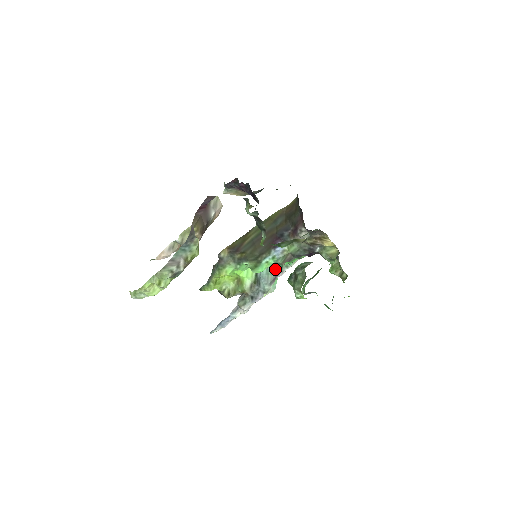
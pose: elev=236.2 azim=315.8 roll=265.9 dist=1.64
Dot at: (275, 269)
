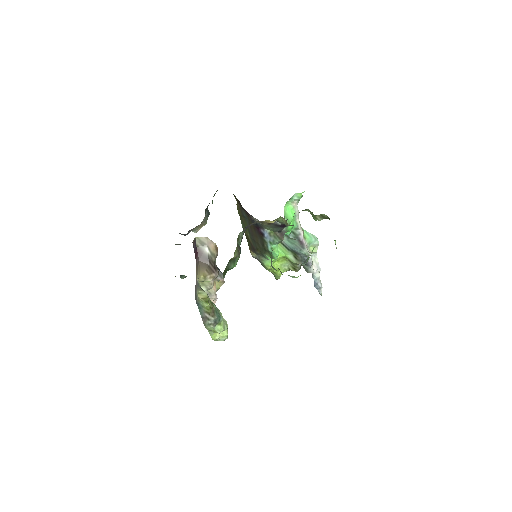
Dot at: (291, 238)
